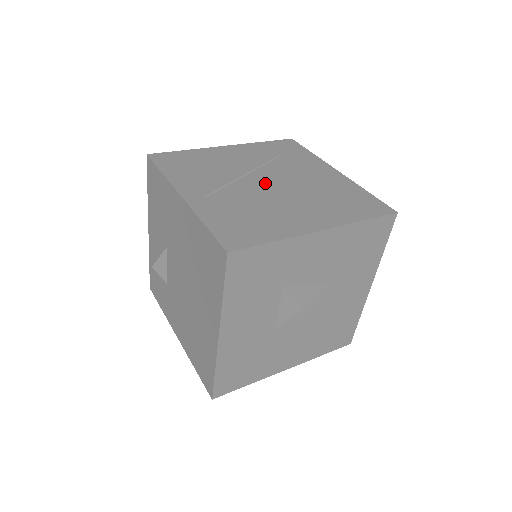
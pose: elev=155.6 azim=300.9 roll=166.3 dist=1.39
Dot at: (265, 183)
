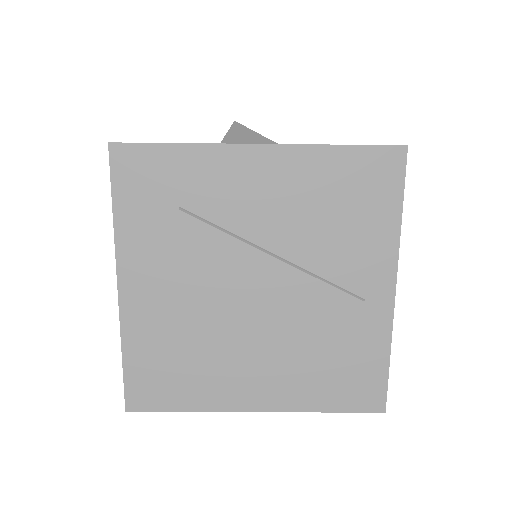
Dot at: occluded
